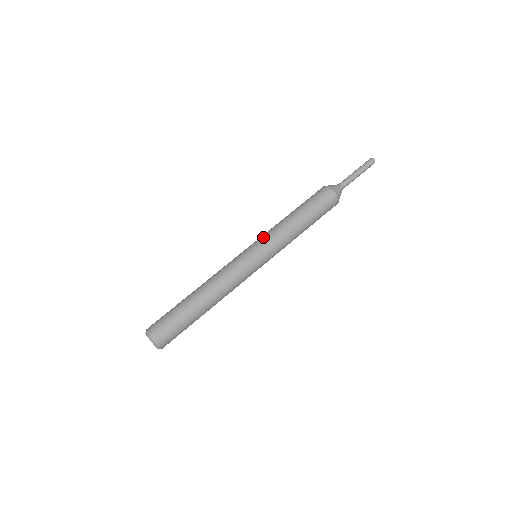
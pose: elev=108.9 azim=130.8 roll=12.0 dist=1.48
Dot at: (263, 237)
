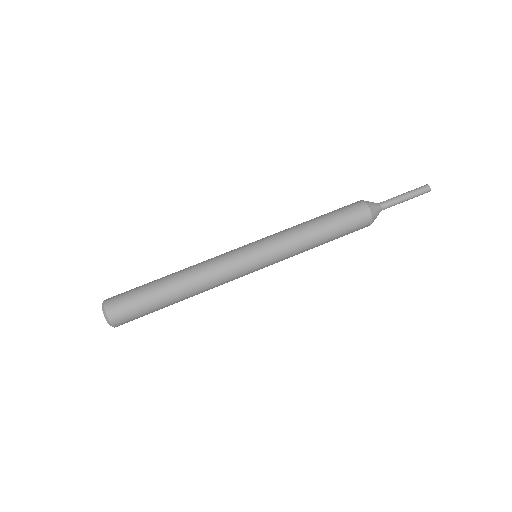
Dot at: (269, 236)
